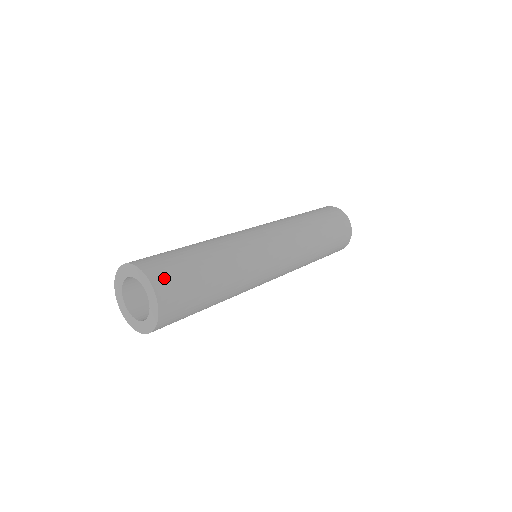
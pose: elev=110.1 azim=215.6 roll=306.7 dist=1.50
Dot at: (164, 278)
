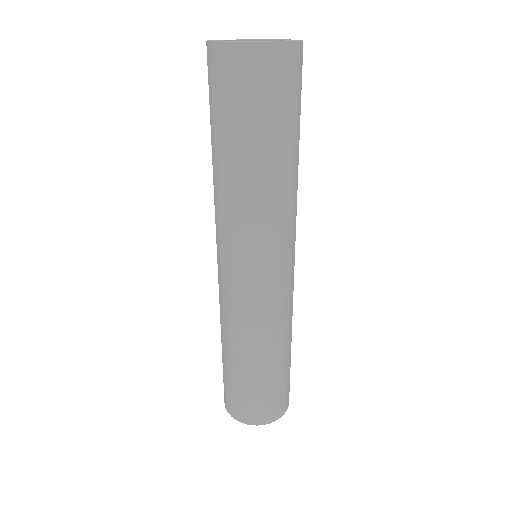
Dot at: occluded
